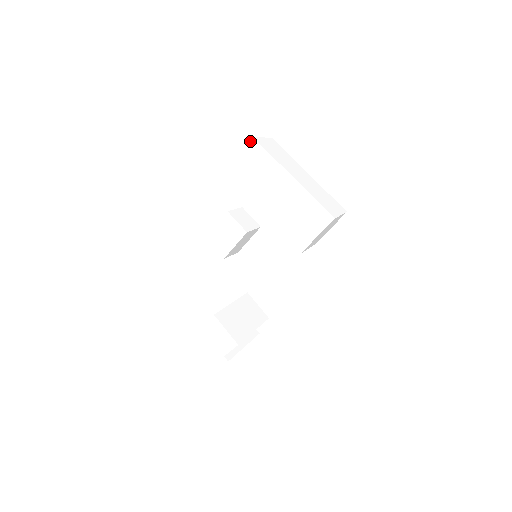
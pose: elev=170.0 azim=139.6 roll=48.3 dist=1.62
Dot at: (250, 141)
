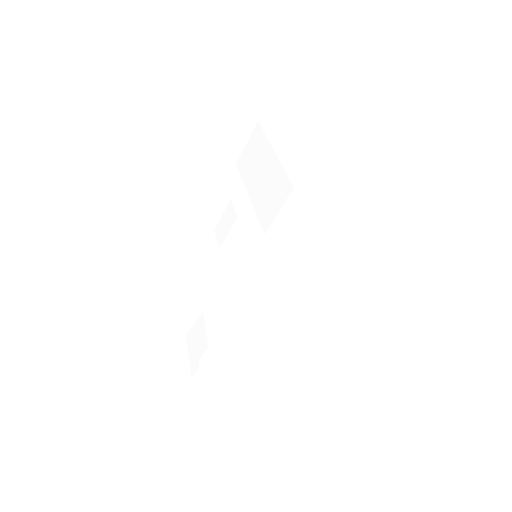
Dot at: (256, 125)
